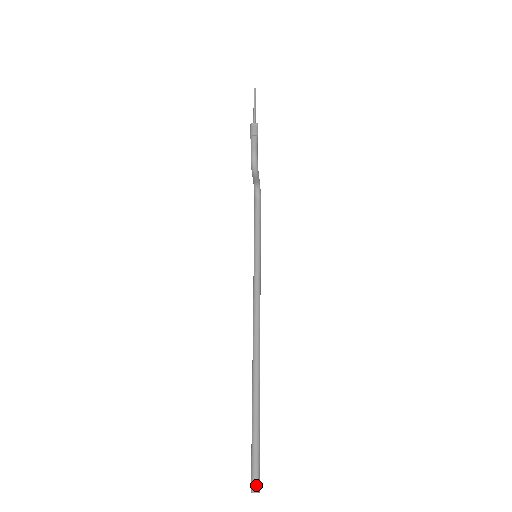
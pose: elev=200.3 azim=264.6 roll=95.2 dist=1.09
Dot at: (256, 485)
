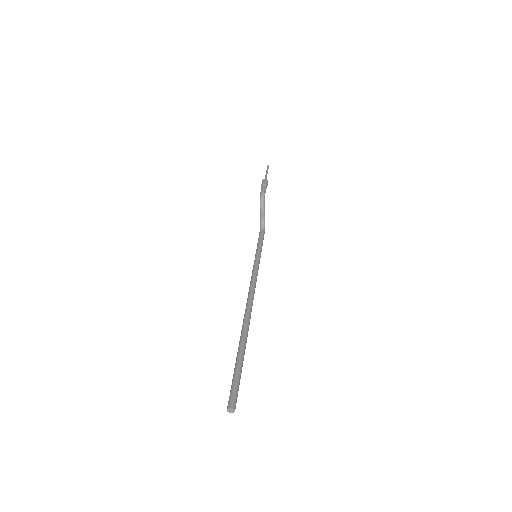
Dot at: (233, 402)
